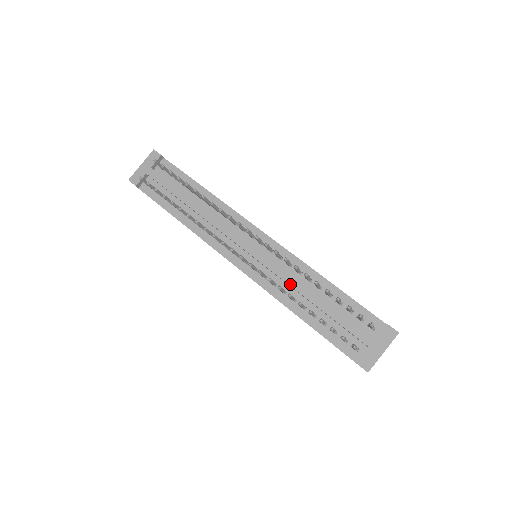
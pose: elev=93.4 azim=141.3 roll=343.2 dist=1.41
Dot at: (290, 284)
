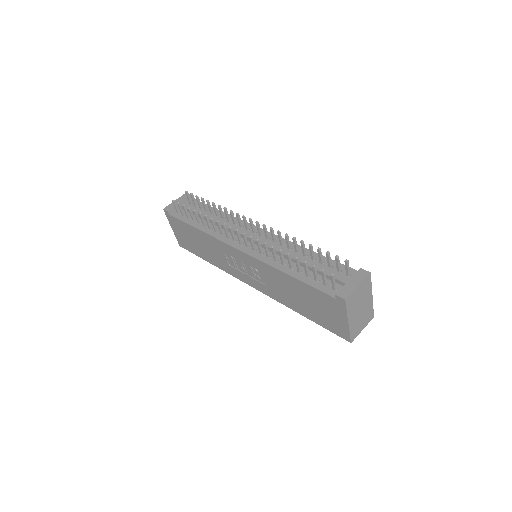
Dot at: occluded
